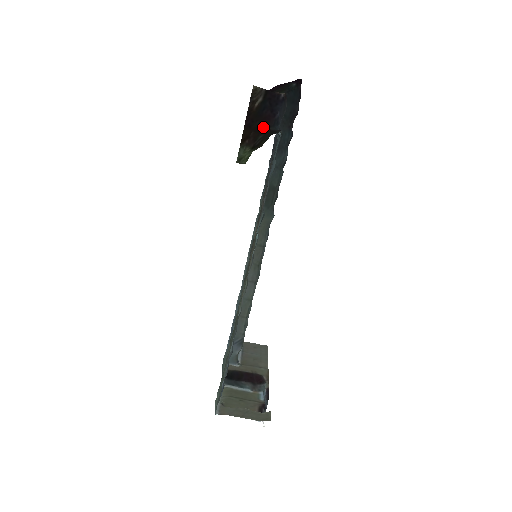
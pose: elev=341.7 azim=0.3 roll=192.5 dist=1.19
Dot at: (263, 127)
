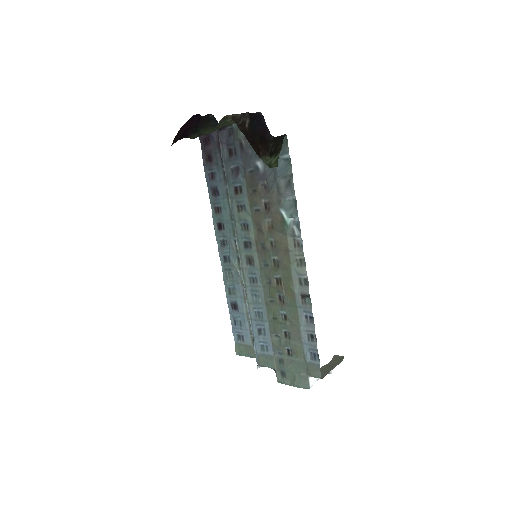
Dot at: (264, 139)
